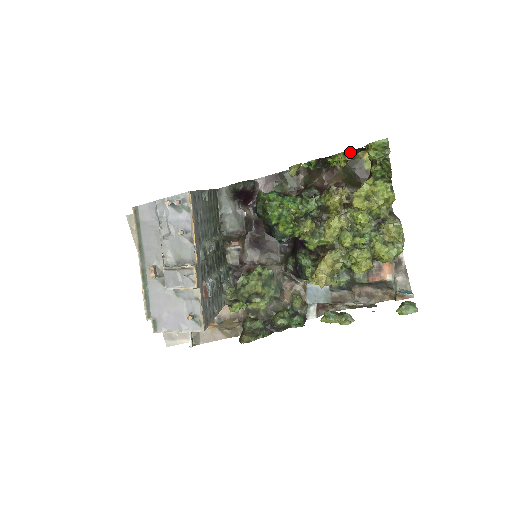
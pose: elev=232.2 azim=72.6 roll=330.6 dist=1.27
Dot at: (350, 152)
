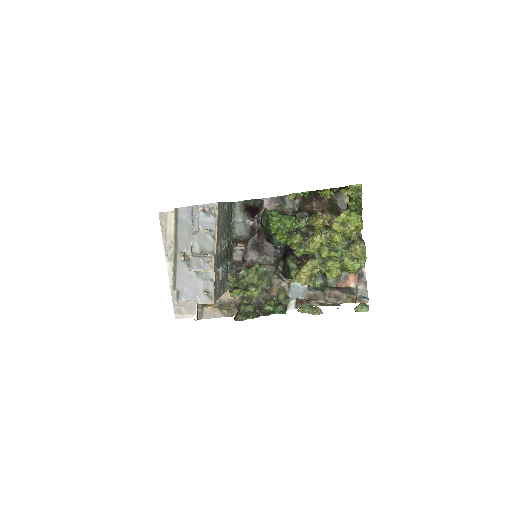
Dot at: (335, 189)
